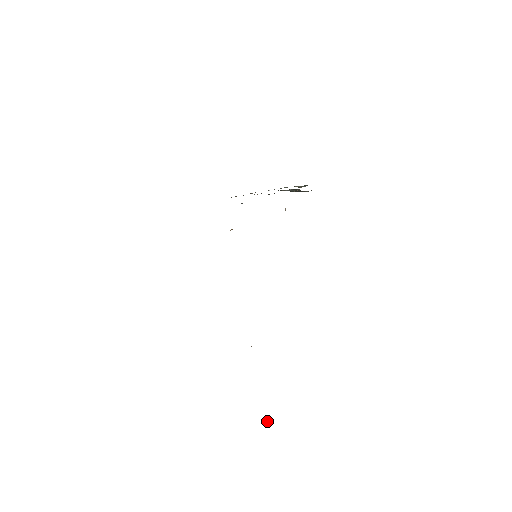
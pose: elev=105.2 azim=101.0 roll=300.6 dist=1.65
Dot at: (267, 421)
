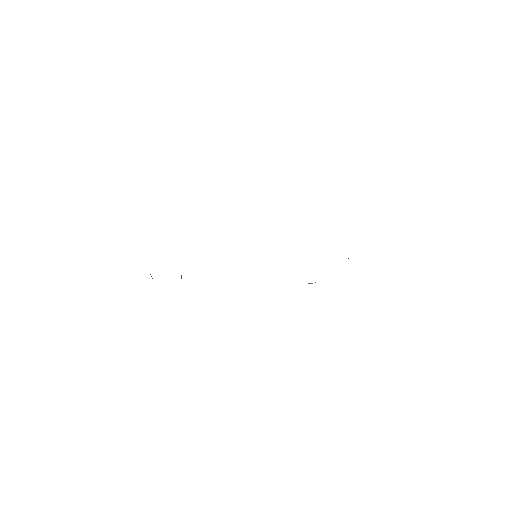
Dot at: occluded
